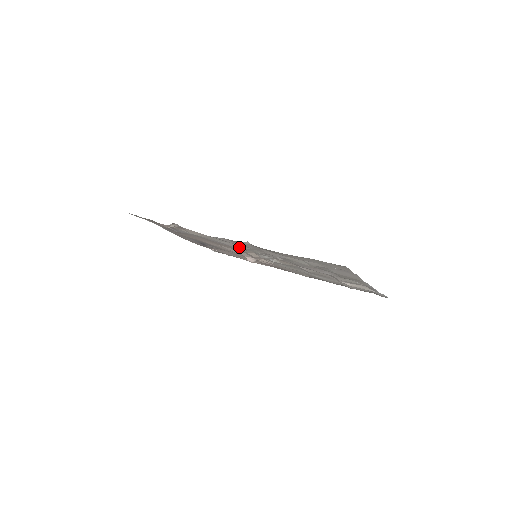
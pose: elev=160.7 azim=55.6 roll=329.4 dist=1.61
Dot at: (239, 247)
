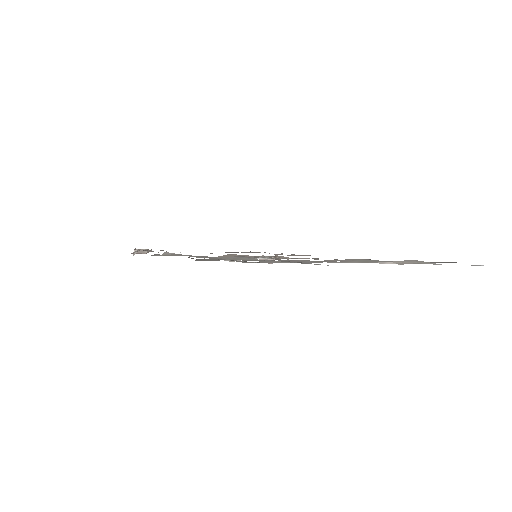
Dot at: occluded
